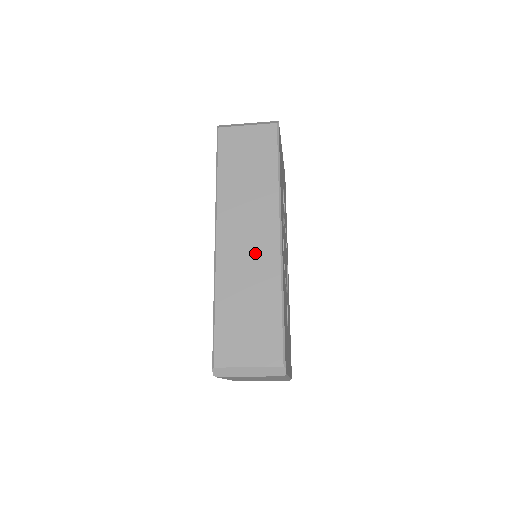
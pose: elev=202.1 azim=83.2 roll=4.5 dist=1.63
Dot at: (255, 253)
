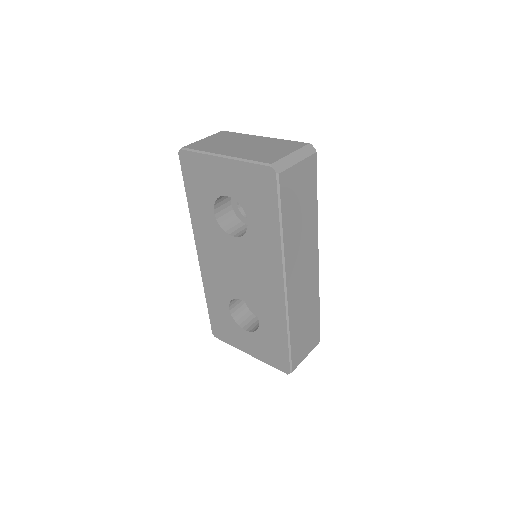
Dot at: (307, 283)
